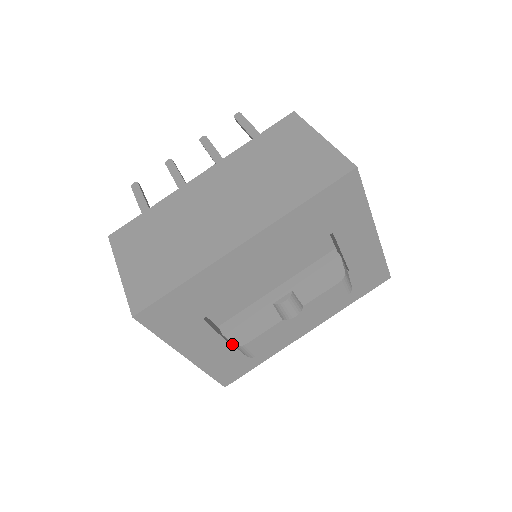
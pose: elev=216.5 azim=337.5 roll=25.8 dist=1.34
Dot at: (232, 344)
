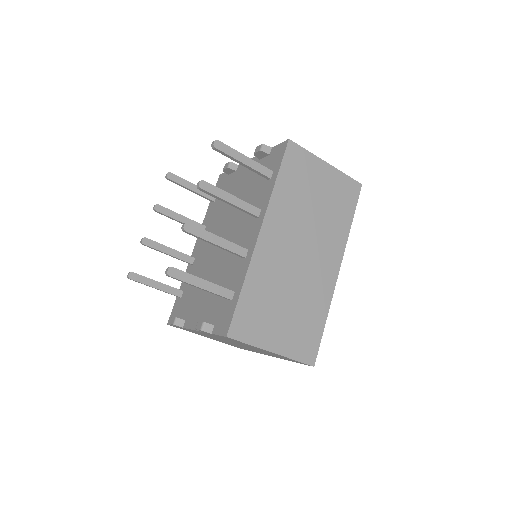
Dot at: occluded
